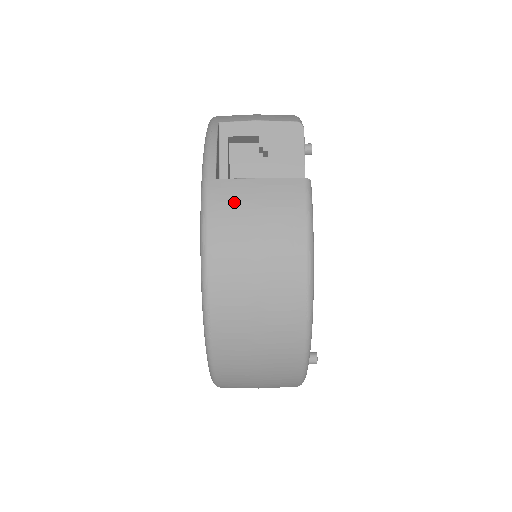
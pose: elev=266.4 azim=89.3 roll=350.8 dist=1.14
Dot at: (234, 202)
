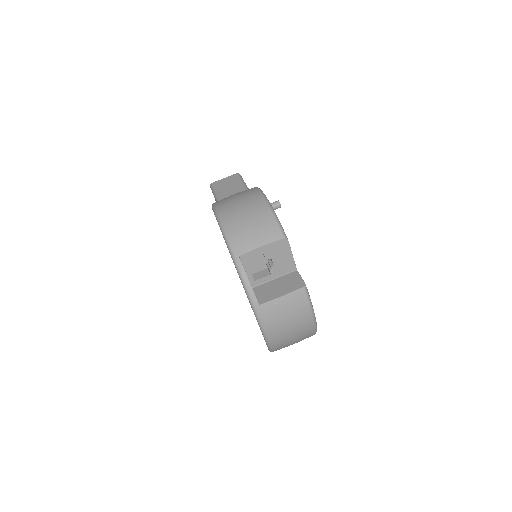
Dot at: (273, 313)
